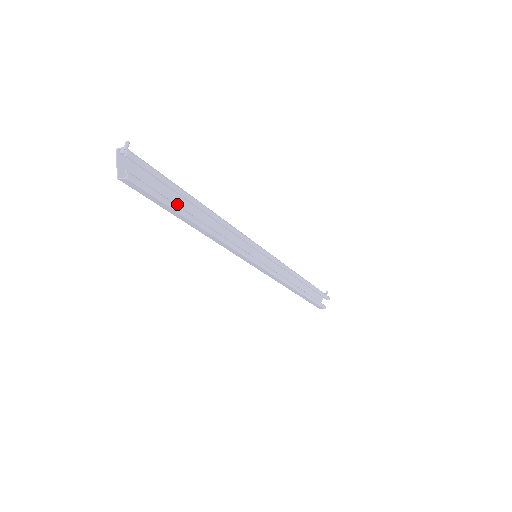
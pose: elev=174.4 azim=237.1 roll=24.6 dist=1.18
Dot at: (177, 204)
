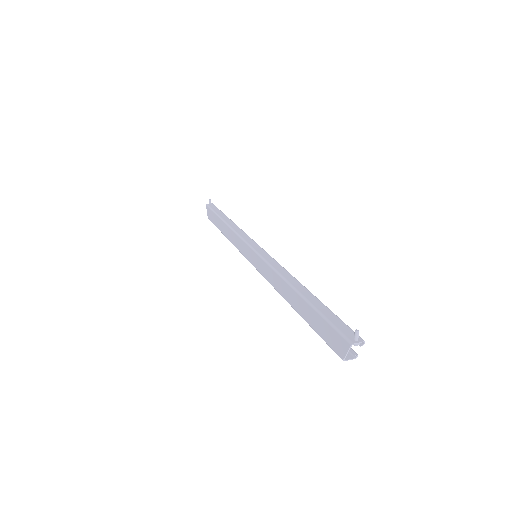
Dot at: (304, 309)
